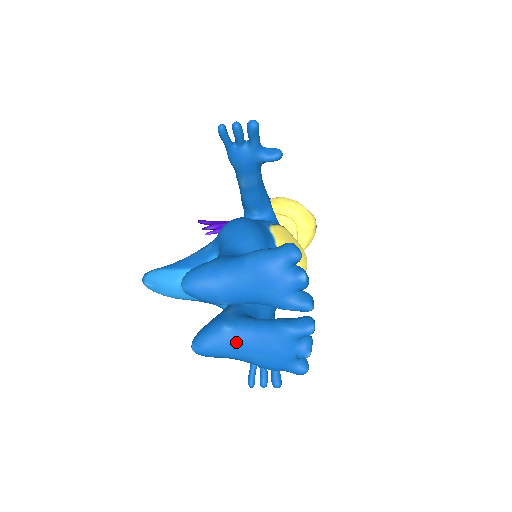
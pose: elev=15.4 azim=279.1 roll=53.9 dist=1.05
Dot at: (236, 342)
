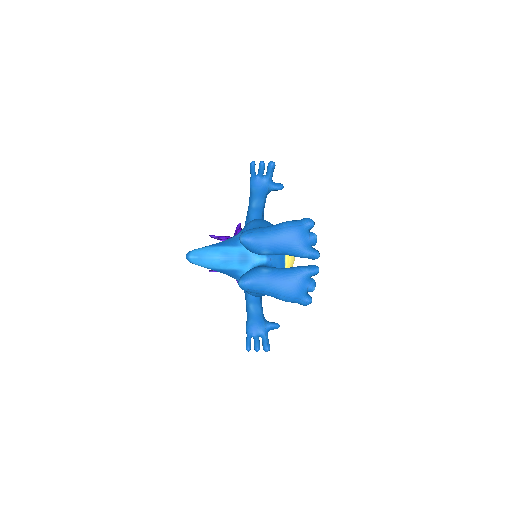
Dot at: (271, 278)
